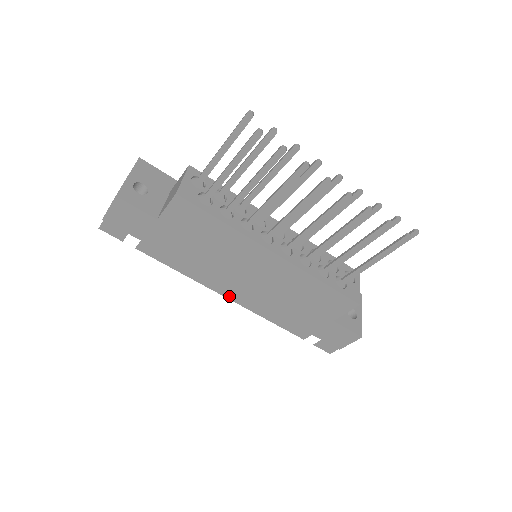
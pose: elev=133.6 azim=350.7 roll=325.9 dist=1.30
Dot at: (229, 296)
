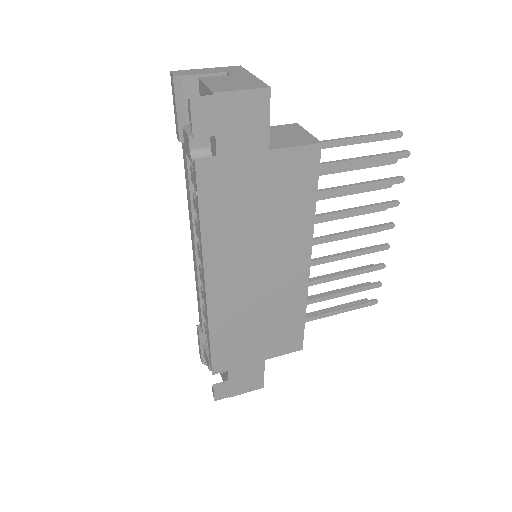
Dot at: (211, 287)
